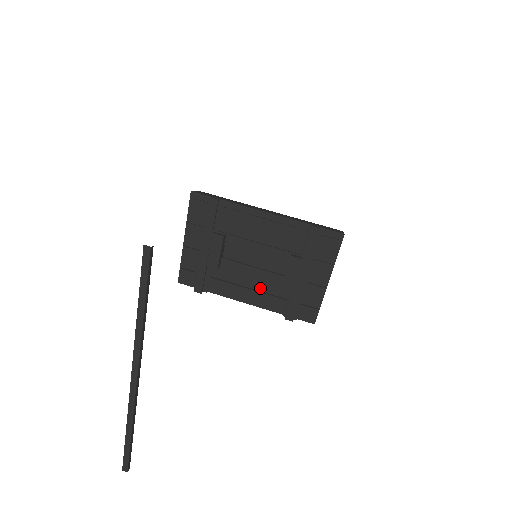
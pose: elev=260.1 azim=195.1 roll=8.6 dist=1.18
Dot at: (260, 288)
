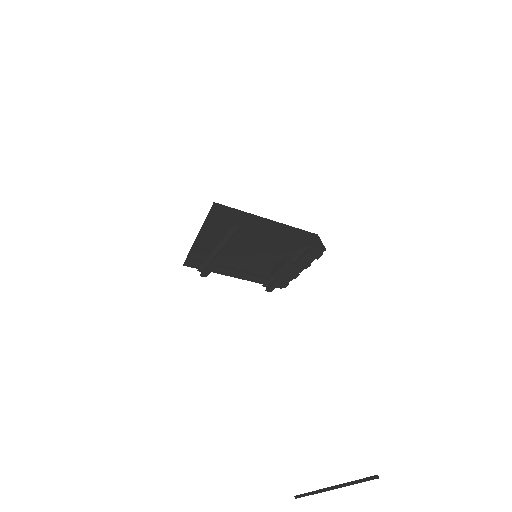
Dot at: (251, 271)
